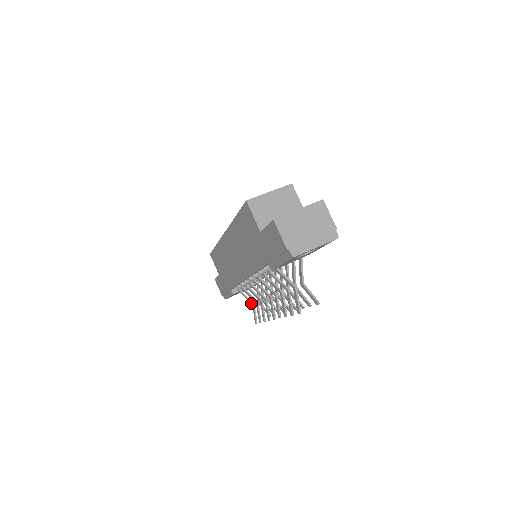
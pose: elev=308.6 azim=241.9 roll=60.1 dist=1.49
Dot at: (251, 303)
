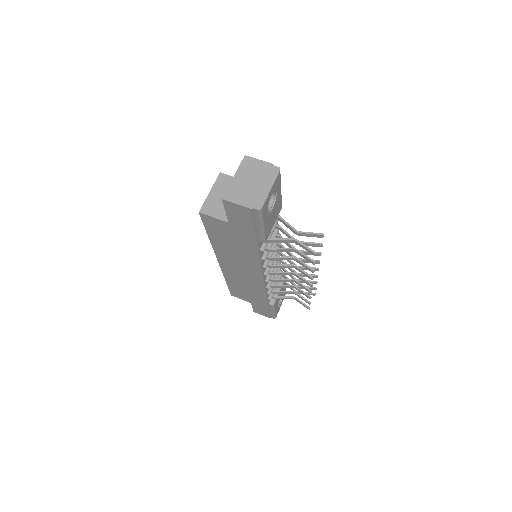
Dot at: occluded
